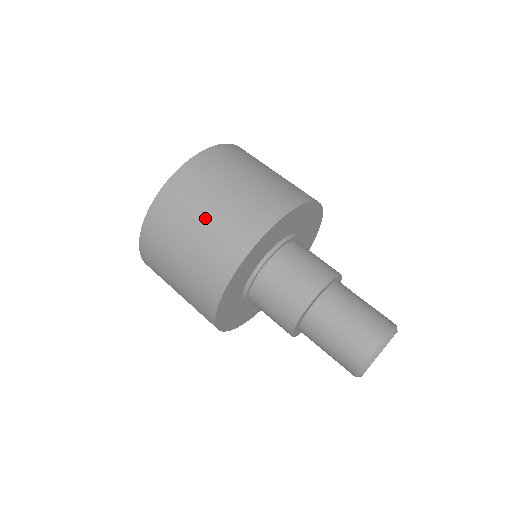
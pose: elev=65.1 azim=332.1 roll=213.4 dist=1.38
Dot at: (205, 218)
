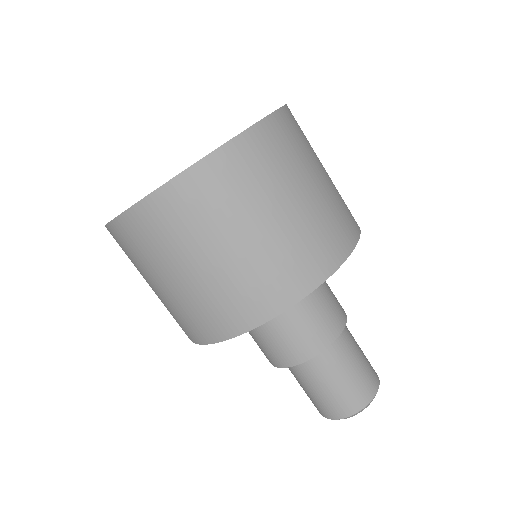
Dot at: (181, 278)
